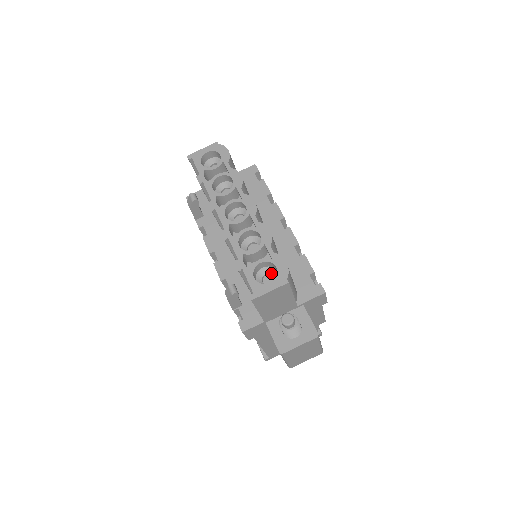
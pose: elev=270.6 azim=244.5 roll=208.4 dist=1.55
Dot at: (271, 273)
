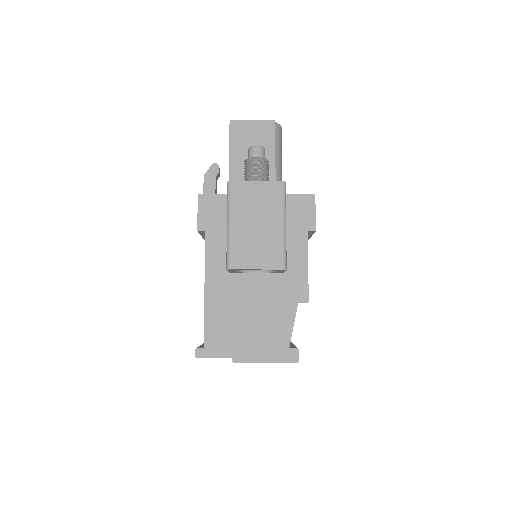
Dot at: occluded
